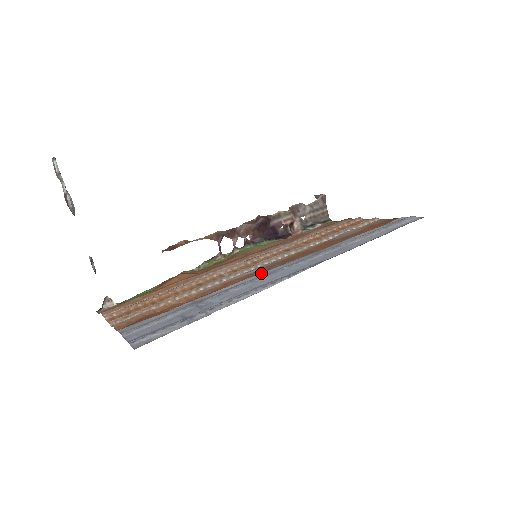
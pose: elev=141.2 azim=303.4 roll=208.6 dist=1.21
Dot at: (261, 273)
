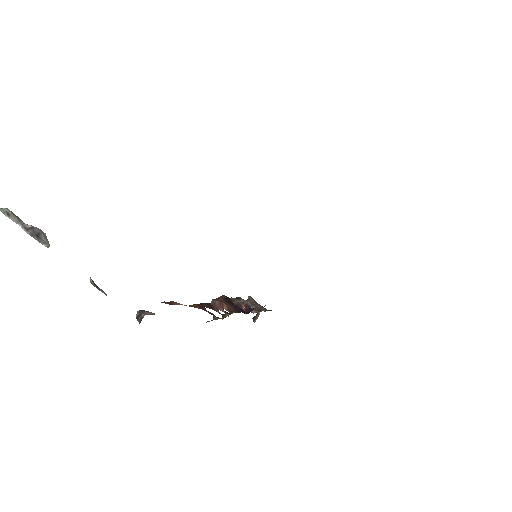
Dot at: occluded
